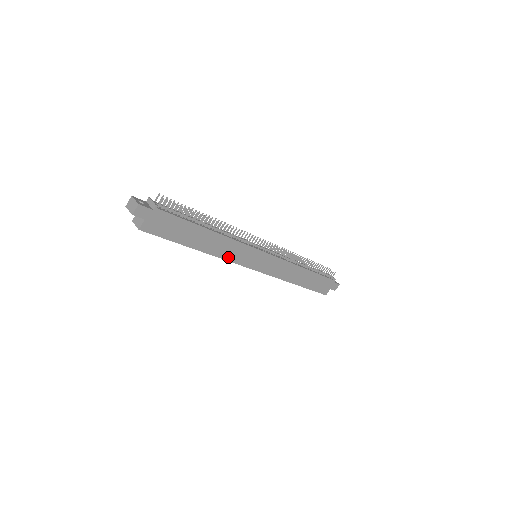
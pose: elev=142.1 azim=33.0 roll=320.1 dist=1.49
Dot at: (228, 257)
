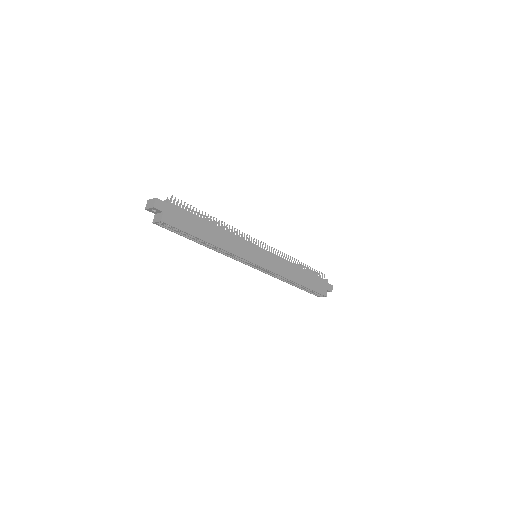
Dot at: (235, 252)
